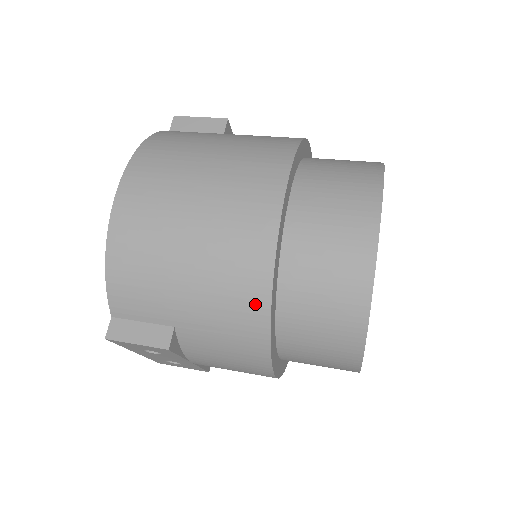
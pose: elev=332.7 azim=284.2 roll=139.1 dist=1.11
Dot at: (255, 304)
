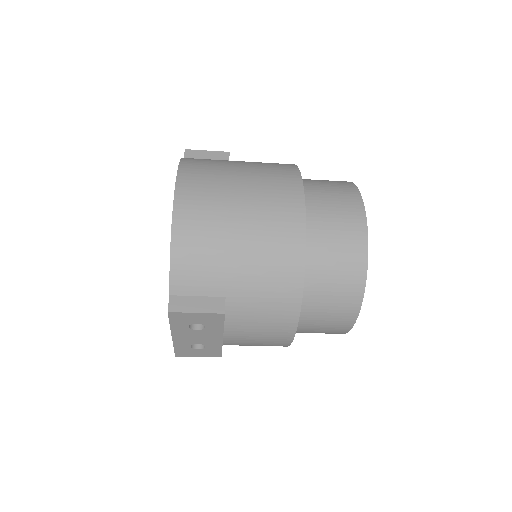
Dot at: (293, 269)
